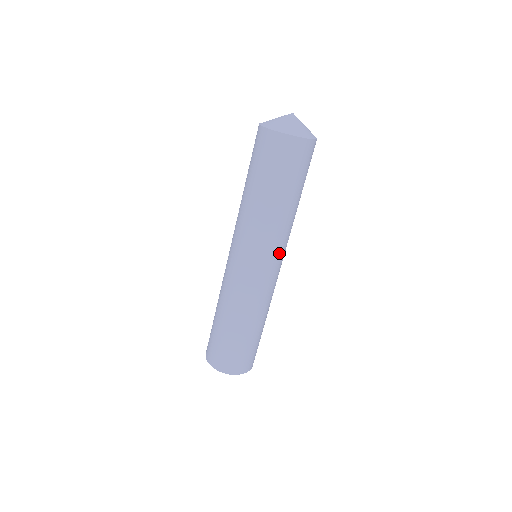
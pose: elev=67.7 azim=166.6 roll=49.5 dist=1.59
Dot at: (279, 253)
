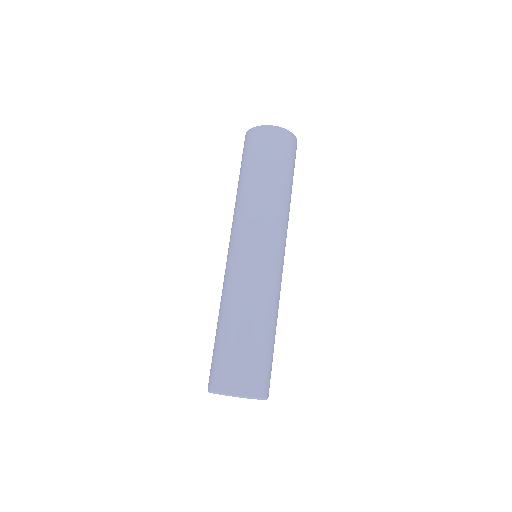
Dot at: (277, 236)
